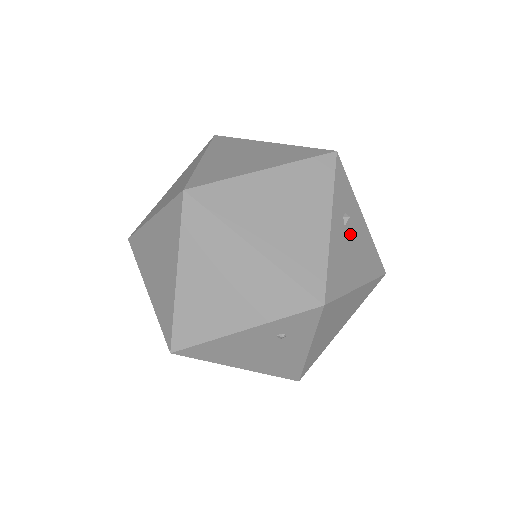
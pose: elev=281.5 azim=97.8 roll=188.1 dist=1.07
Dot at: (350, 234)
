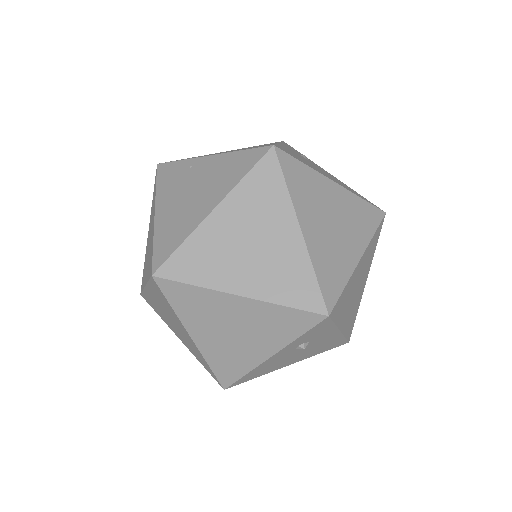
Dot at: (302, 349)
